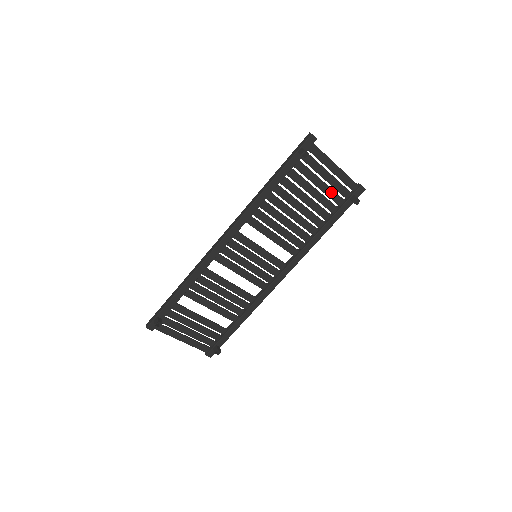
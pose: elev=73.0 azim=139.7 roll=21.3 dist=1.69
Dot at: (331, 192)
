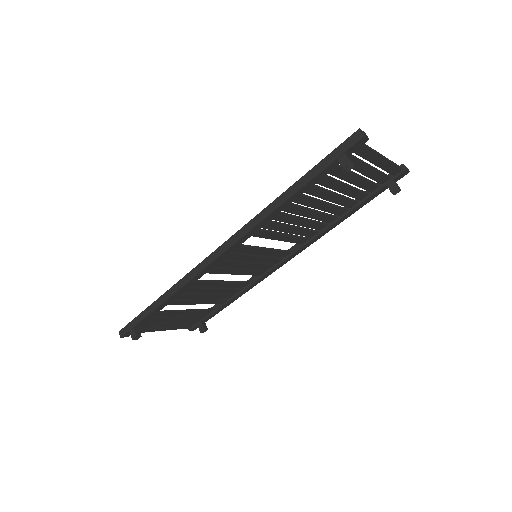
Dot at: (366, 183)
